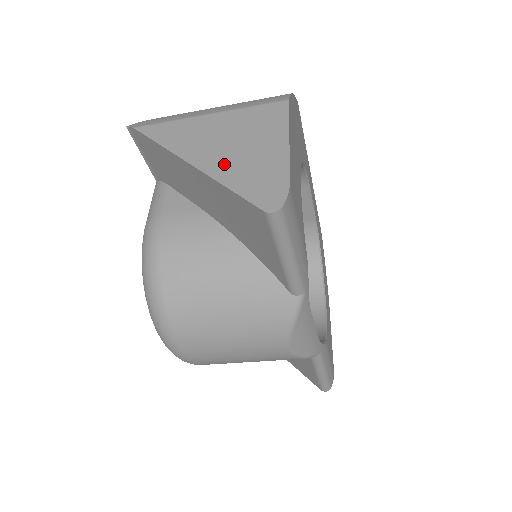
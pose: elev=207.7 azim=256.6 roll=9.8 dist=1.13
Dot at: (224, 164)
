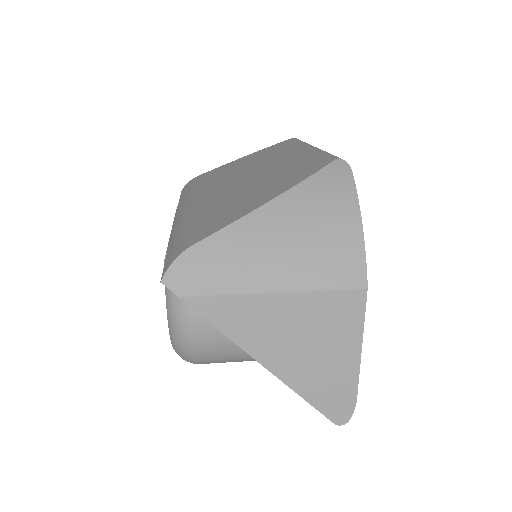
Dot at: (299, 371)
